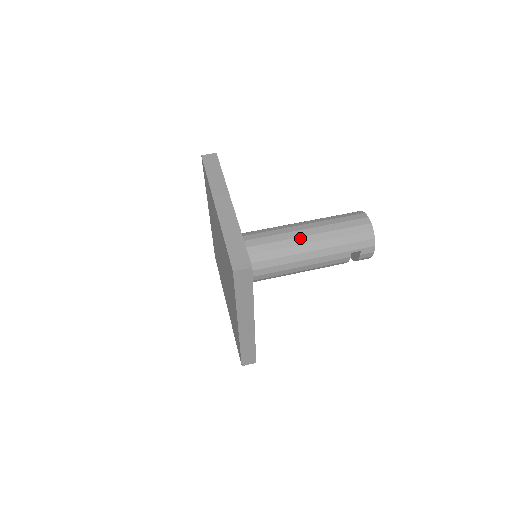
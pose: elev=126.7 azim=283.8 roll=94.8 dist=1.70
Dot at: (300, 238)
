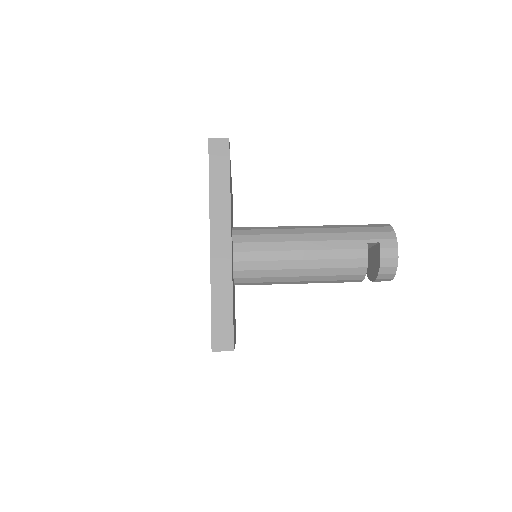
Dot at: (304, 226)
